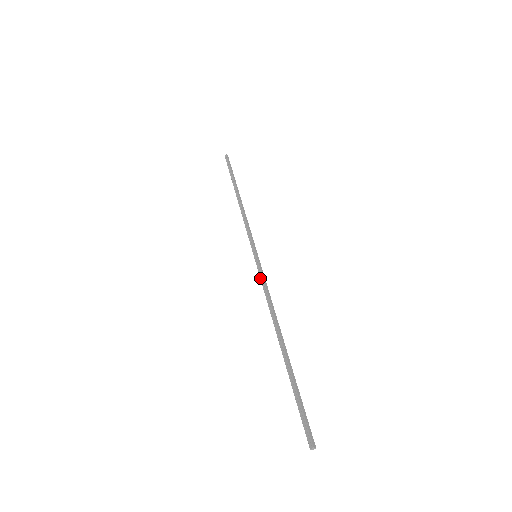
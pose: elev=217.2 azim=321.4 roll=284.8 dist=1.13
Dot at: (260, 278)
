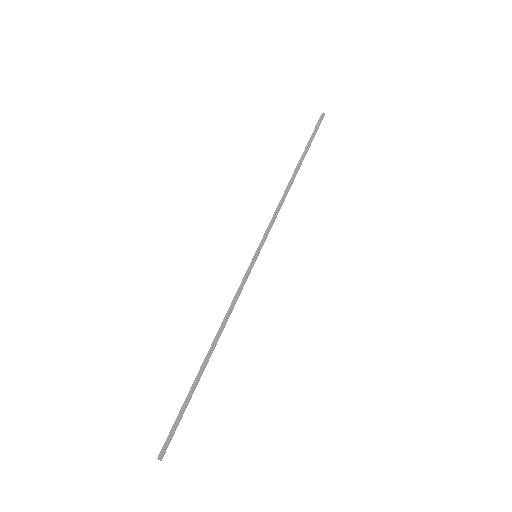
Dot at: (241, 282)
